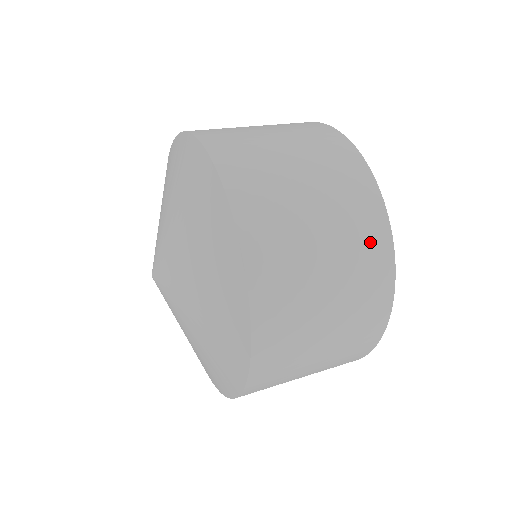
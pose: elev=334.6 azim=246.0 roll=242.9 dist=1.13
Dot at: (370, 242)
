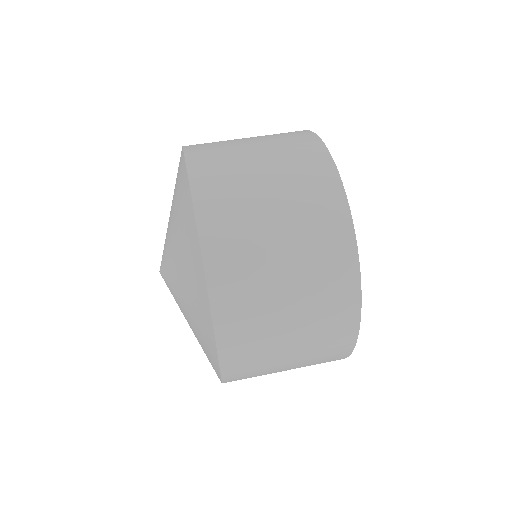
Dot at: (331, 245)
